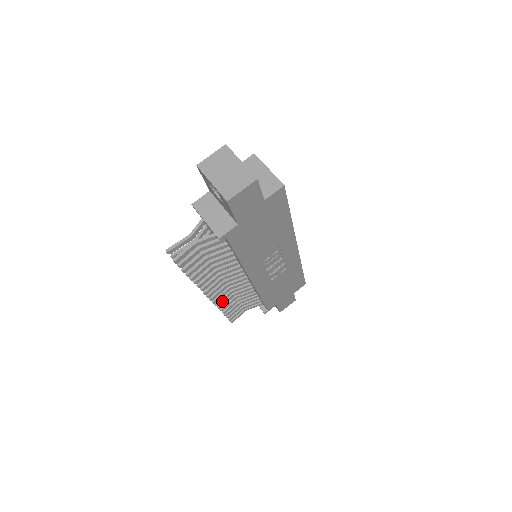
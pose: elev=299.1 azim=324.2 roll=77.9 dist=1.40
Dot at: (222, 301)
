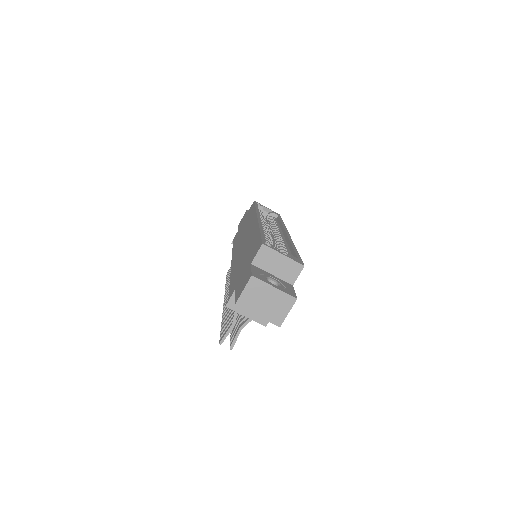
Dot at: occluded
